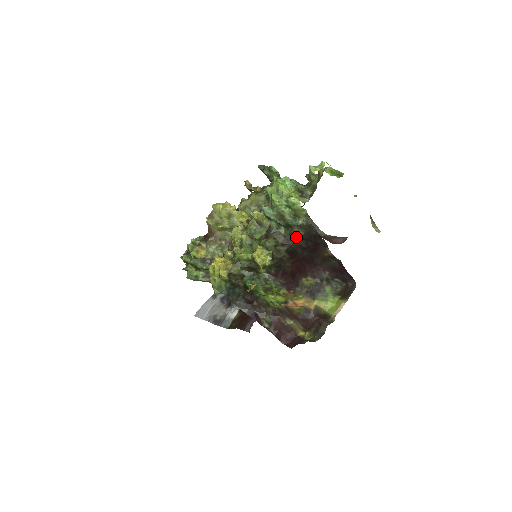
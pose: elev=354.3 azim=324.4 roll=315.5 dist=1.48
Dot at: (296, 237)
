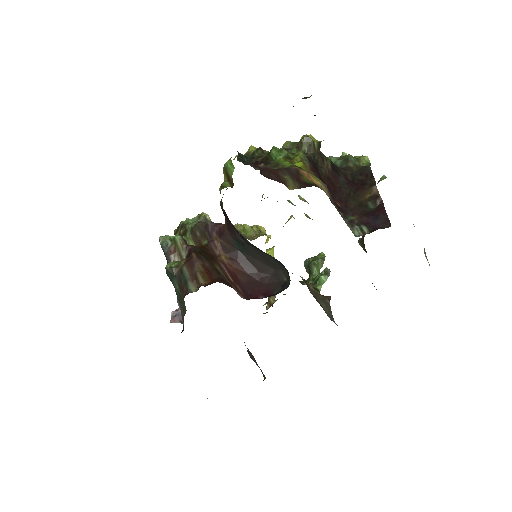
Dot at: (347, 169)
